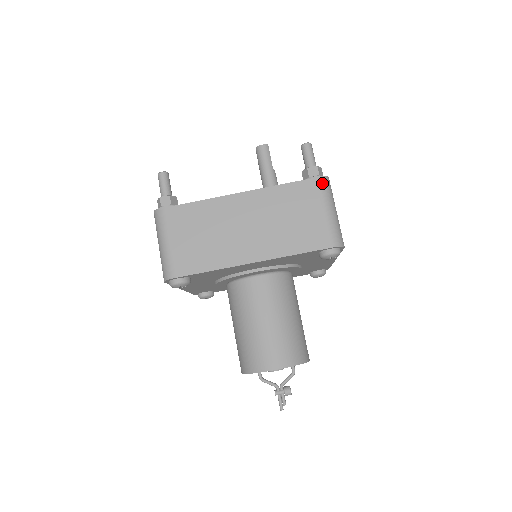
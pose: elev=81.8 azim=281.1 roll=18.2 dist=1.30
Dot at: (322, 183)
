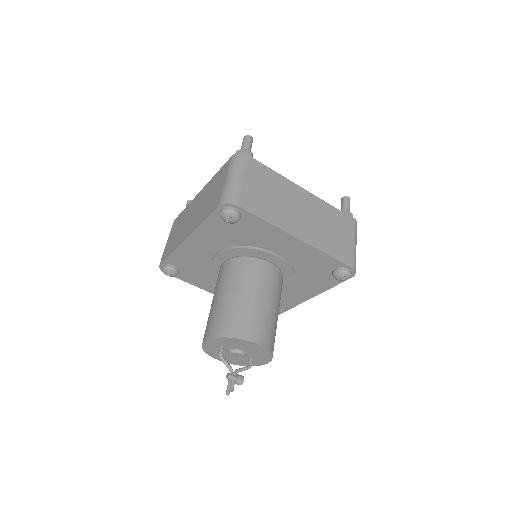
Dot at: (356, 225)
